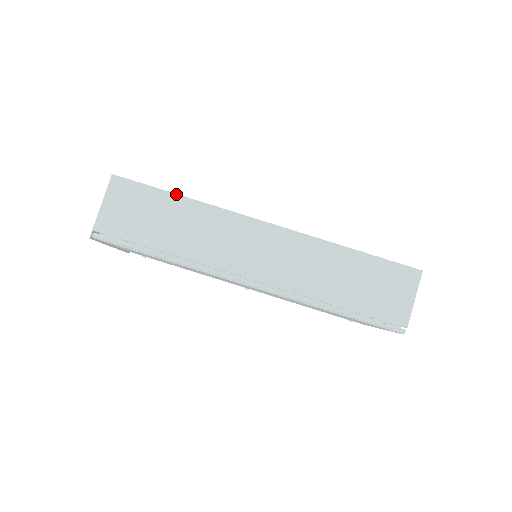
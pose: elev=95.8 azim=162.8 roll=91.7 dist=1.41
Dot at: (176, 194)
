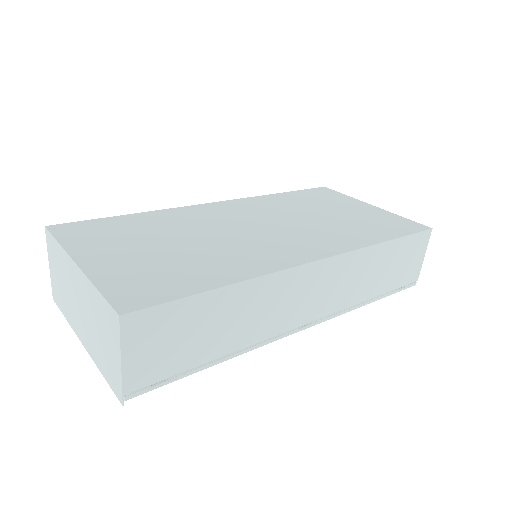
Dot at: (217, 289)
